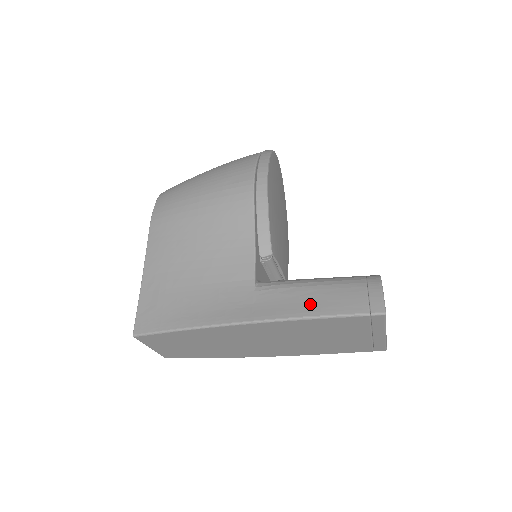
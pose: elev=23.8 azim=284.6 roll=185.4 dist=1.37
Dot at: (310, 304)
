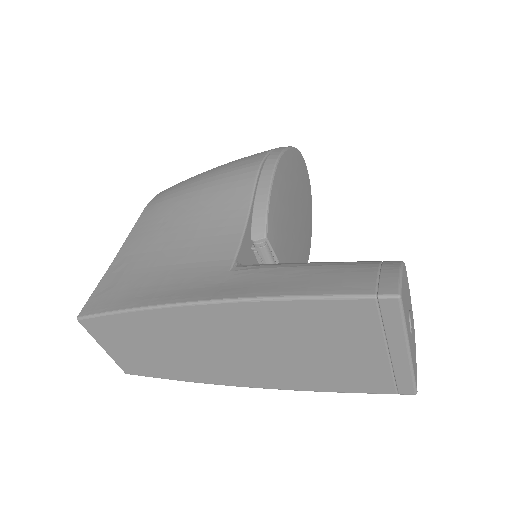
Dot at: (295, 283)
